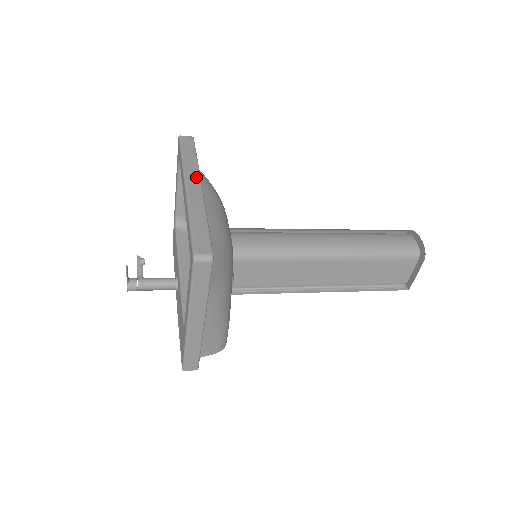
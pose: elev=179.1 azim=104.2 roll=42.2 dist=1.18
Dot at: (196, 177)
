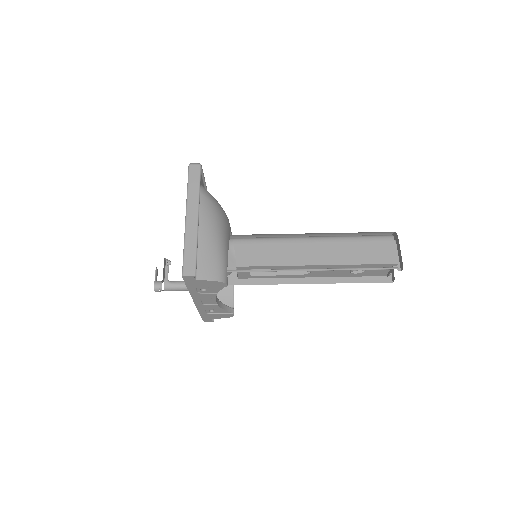
Dot at: occluded
